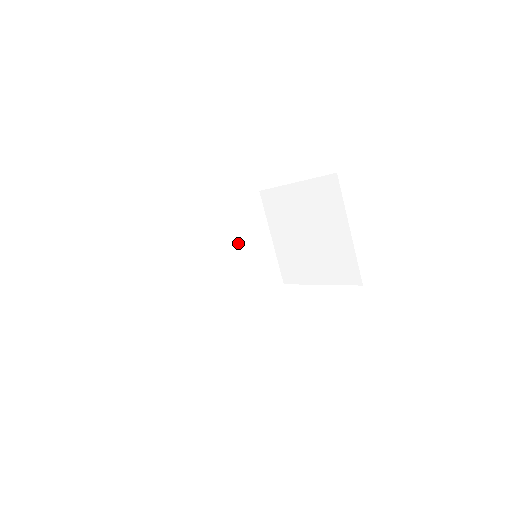
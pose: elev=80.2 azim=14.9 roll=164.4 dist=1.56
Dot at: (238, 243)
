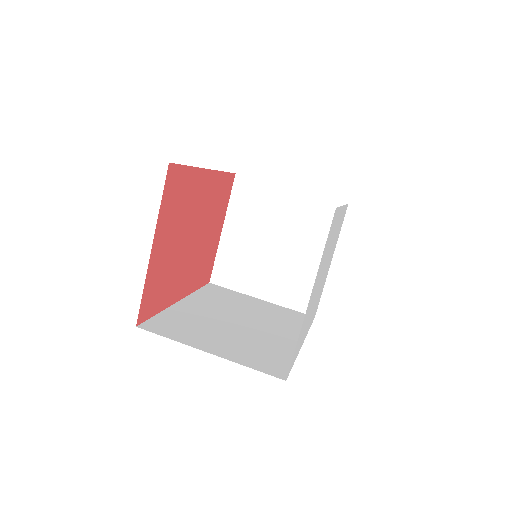
Dot at: (239, 310)
